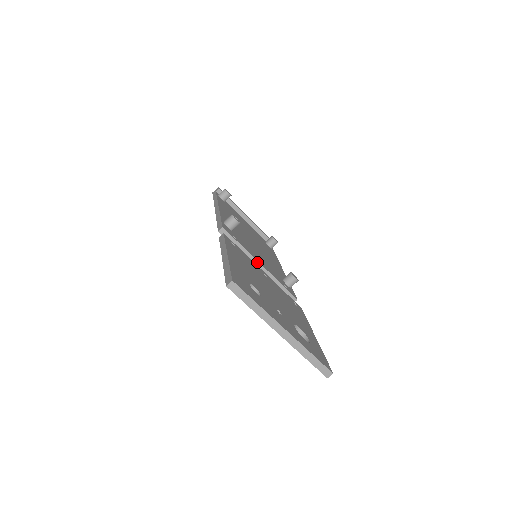
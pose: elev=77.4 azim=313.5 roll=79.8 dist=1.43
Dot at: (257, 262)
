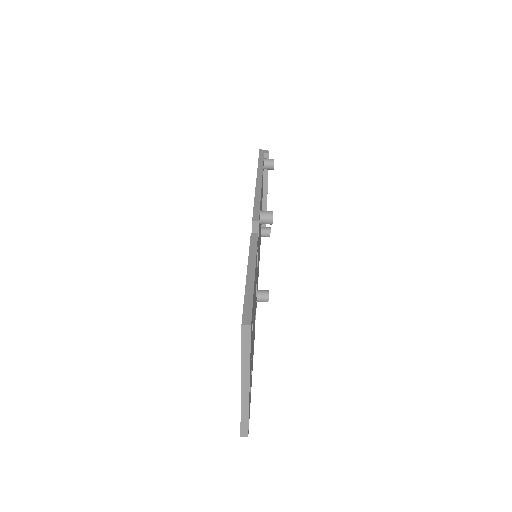
Dot at: occluded
